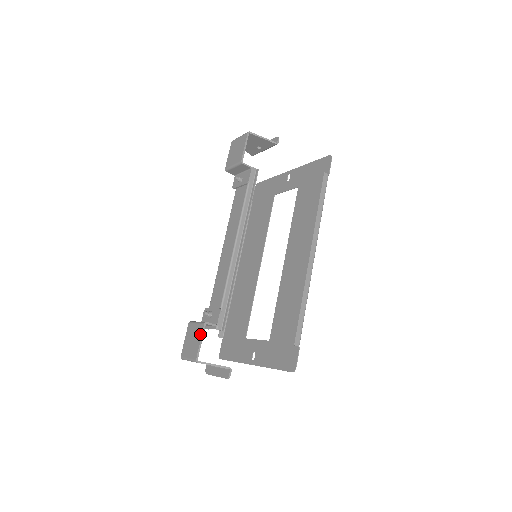
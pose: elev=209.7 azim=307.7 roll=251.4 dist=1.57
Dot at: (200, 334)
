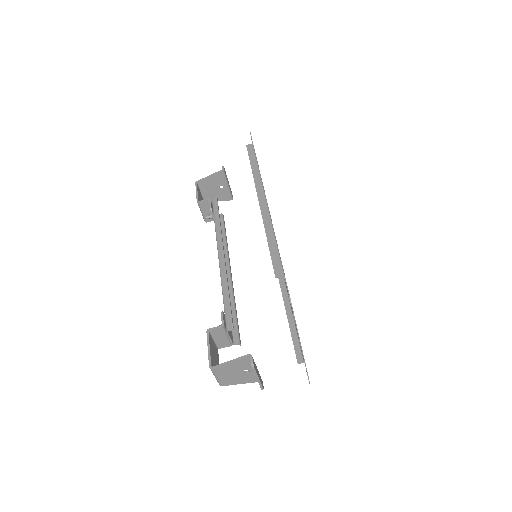
Dot at: (207, 343)
